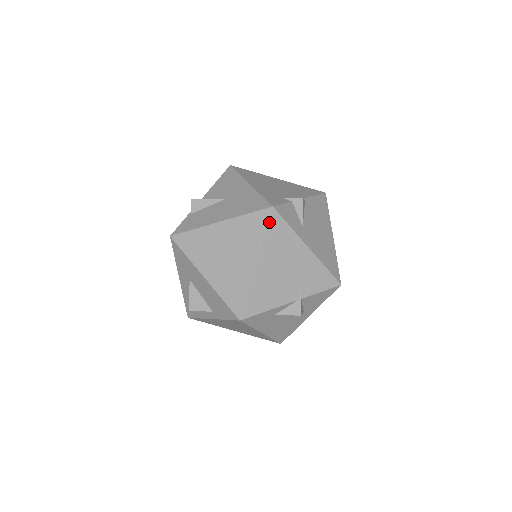
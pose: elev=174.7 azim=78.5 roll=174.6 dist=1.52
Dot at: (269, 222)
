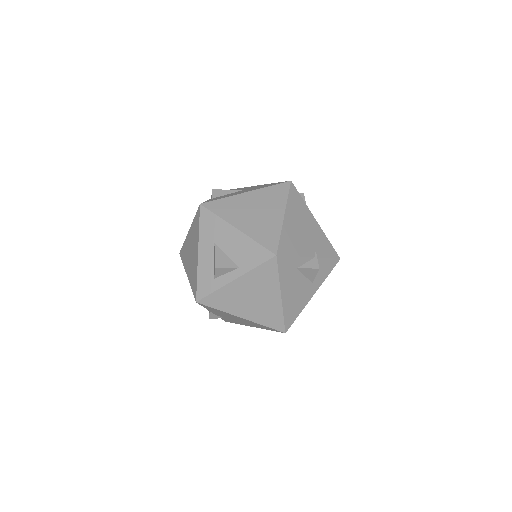
Dot at: (290, 190)
